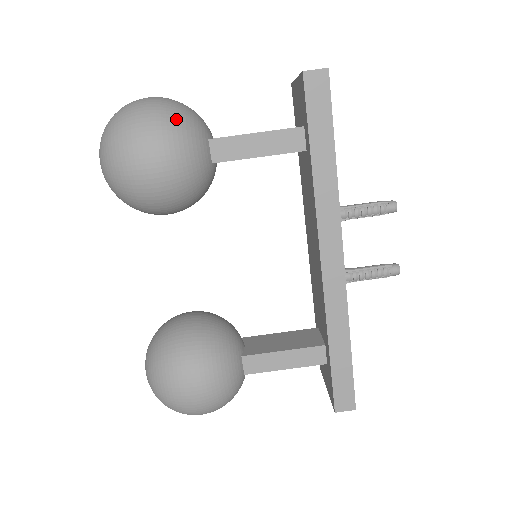
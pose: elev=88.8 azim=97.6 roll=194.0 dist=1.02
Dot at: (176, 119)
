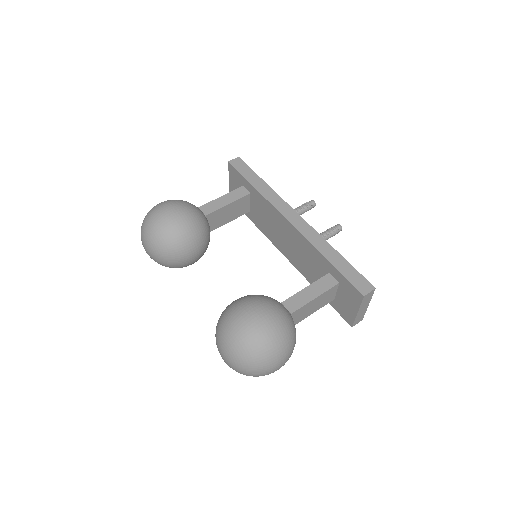
Dot at: occluded
